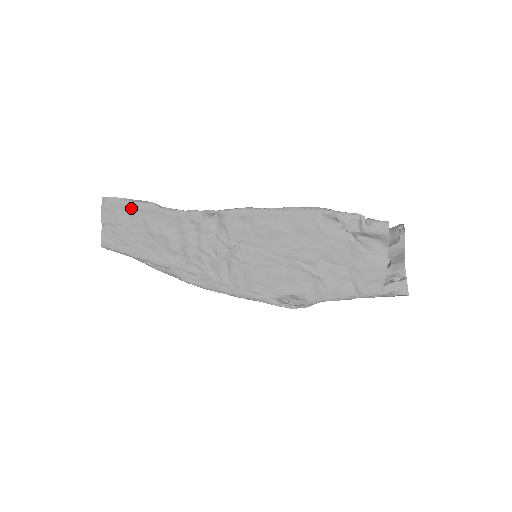
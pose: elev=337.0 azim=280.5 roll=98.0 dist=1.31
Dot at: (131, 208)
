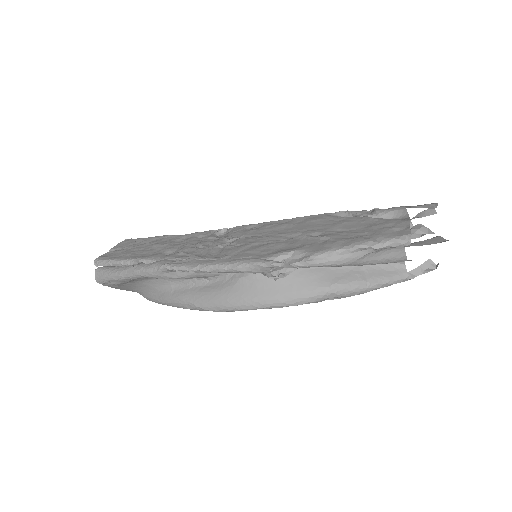
Dot at: (146, 239)
